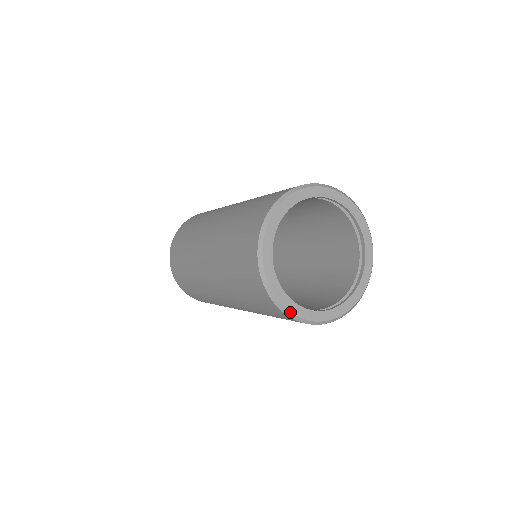
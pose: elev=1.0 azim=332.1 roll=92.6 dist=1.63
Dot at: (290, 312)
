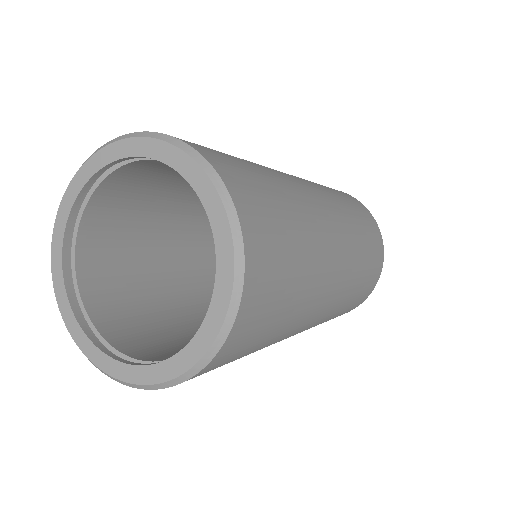
Dot at: (52, 268)
